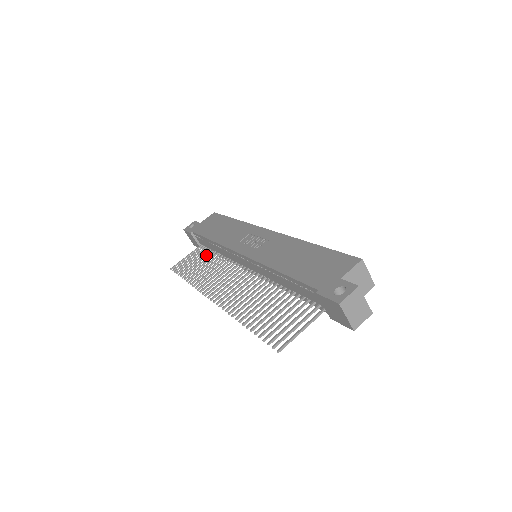
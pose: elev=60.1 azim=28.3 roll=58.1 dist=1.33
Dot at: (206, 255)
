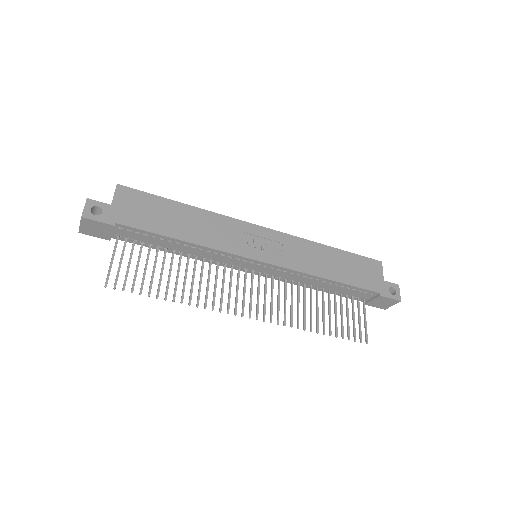
Dot at: (157, 256)
